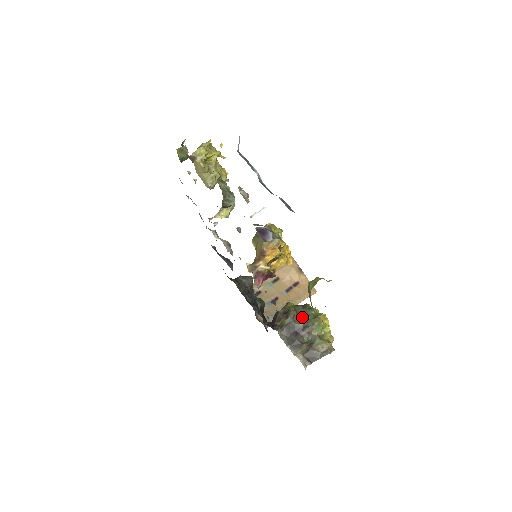
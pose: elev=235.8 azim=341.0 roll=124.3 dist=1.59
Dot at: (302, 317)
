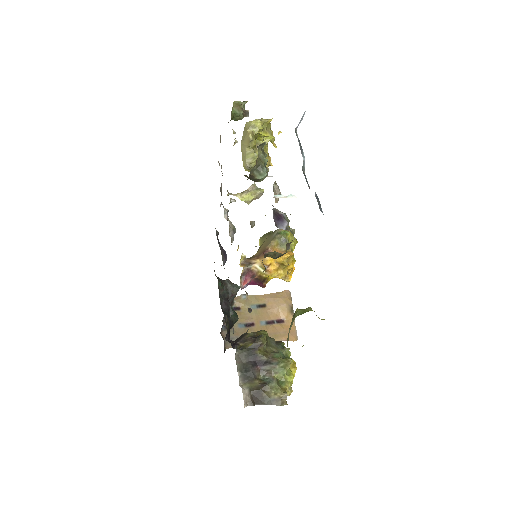
Dot at: (270, 351)
